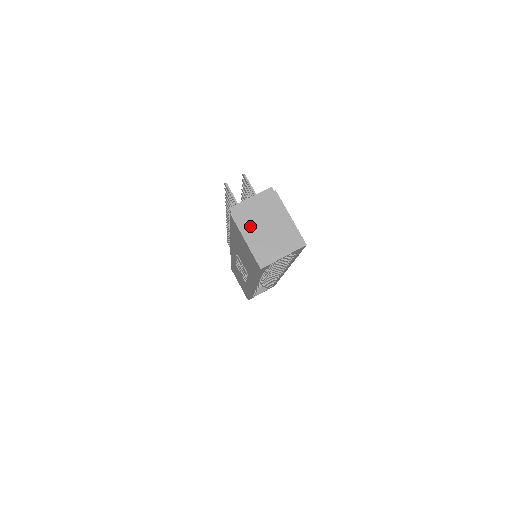
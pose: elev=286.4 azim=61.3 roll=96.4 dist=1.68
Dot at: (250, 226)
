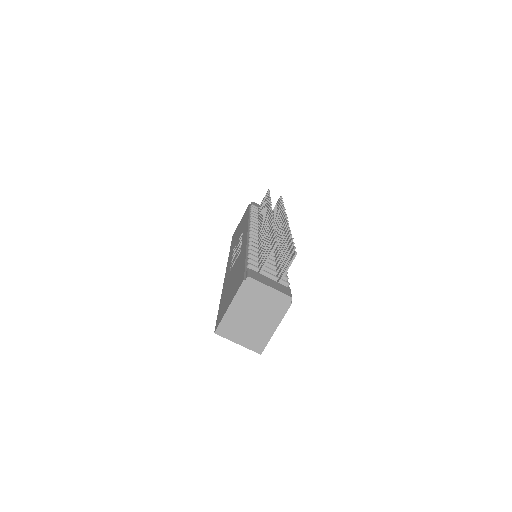
Dot at: (245, 303)
